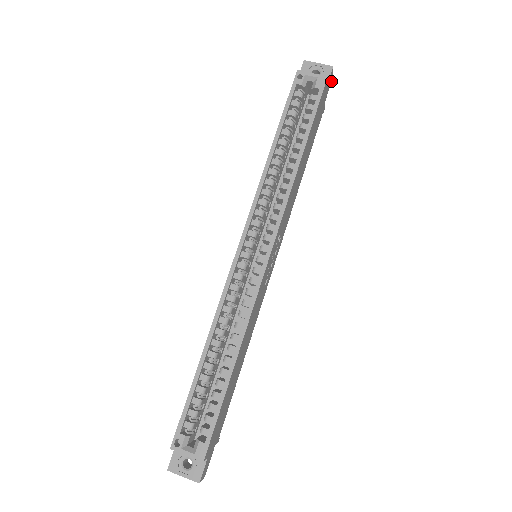
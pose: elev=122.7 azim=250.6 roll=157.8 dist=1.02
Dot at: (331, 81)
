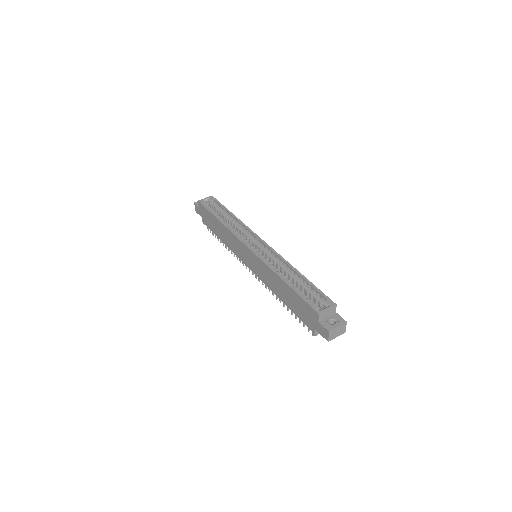
Dot at: occluded
